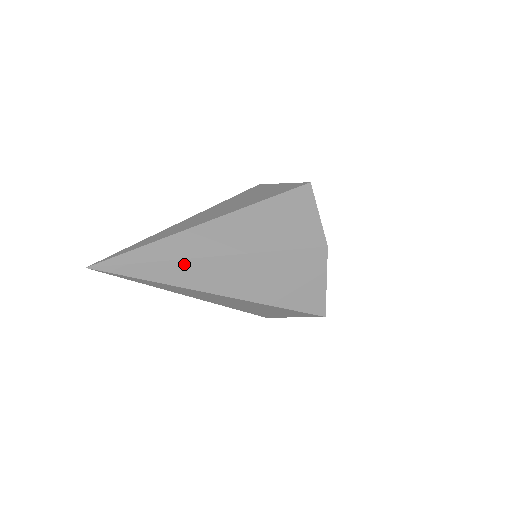
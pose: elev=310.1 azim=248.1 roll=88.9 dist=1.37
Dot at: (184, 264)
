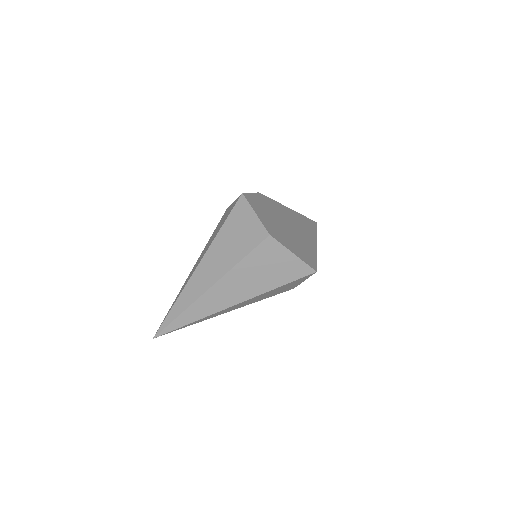
Dot at: (196, 305)
